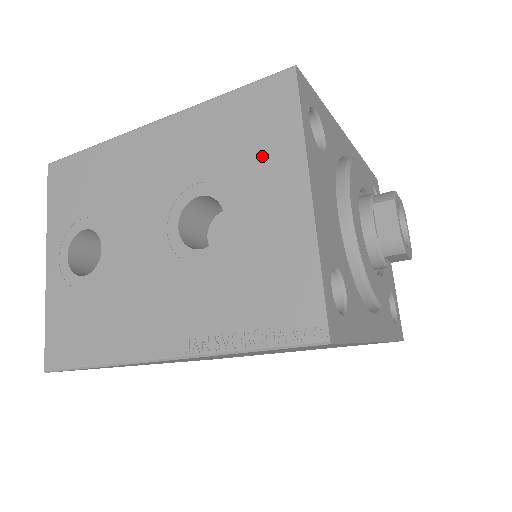
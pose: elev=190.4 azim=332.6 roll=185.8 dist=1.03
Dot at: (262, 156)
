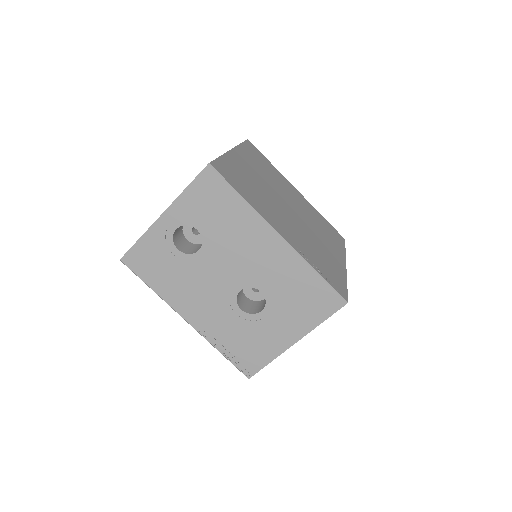
Dot at: (298, 313)
